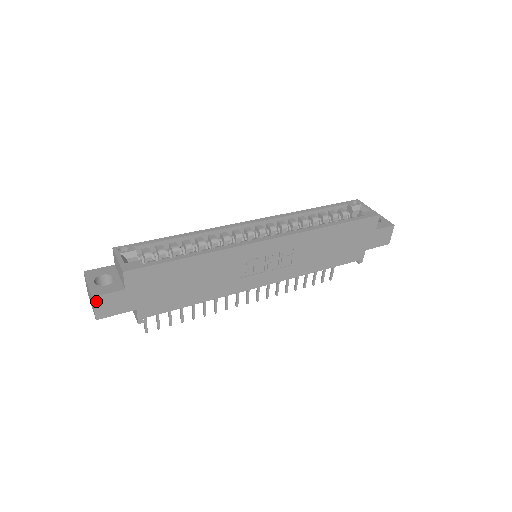
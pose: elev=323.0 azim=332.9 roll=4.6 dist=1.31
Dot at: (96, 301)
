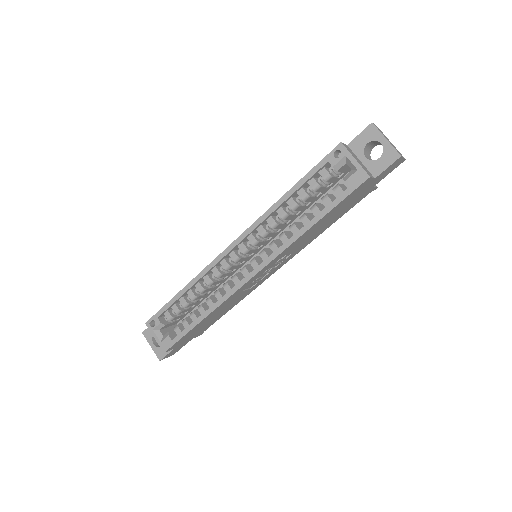
Dot at: (164, 358)
